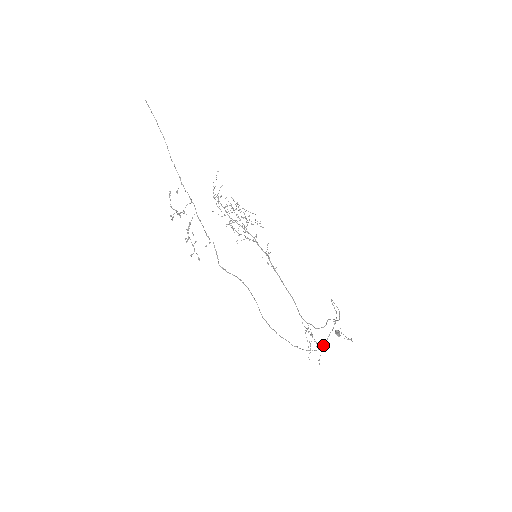
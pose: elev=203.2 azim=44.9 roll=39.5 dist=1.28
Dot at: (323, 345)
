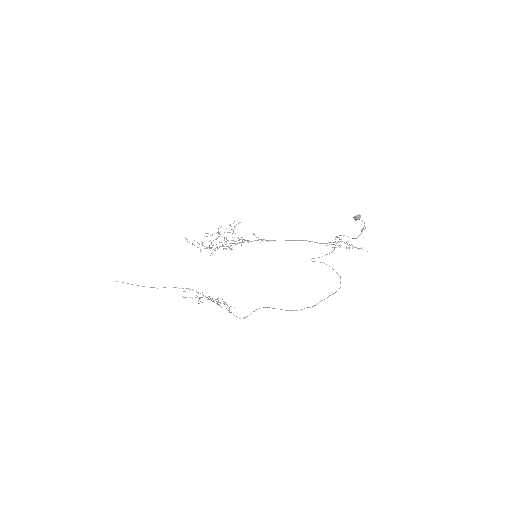
Dot at: (340, 281)
